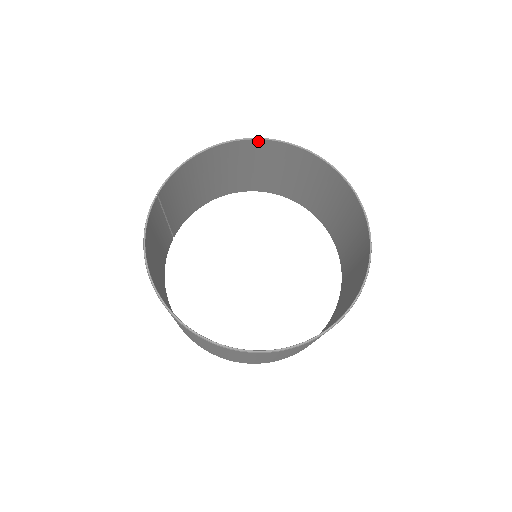
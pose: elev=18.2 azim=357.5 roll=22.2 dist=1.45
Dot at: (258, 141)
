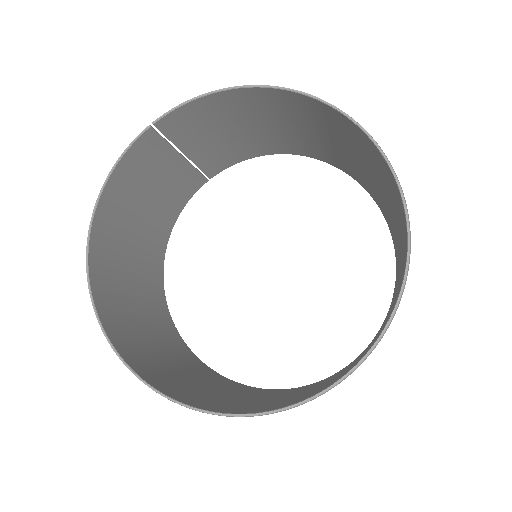
Dot at: (319, 102)
